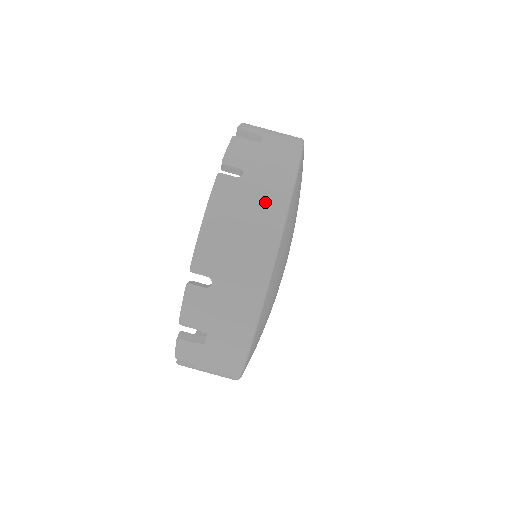
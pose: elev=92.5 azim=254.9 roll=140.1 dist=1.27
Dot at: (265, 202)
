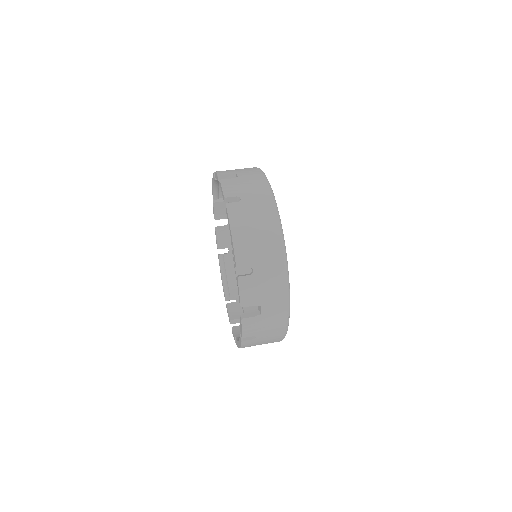
Dot at: (262, 209)
